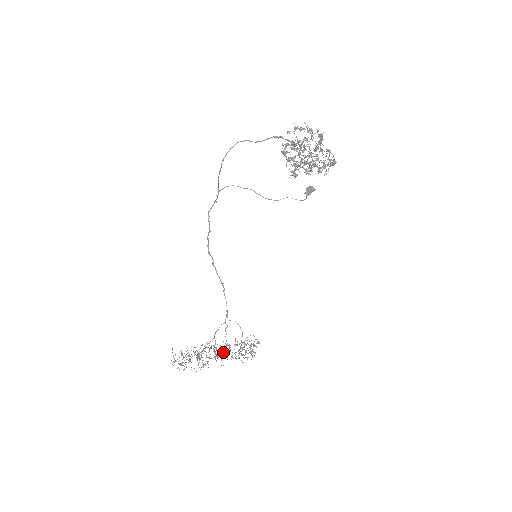
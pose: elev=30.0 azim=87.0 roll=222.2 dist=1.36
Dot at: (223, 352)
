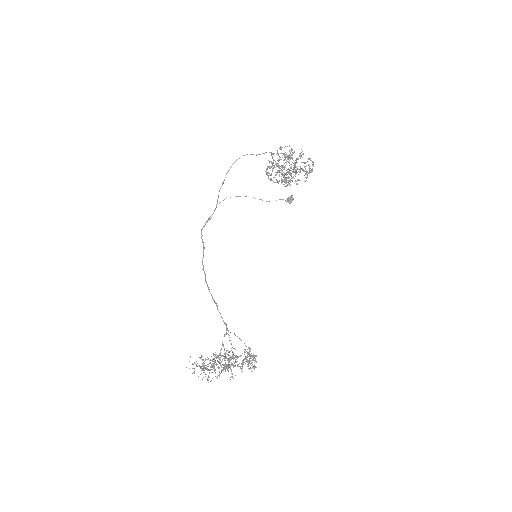
Dot at: occluded
